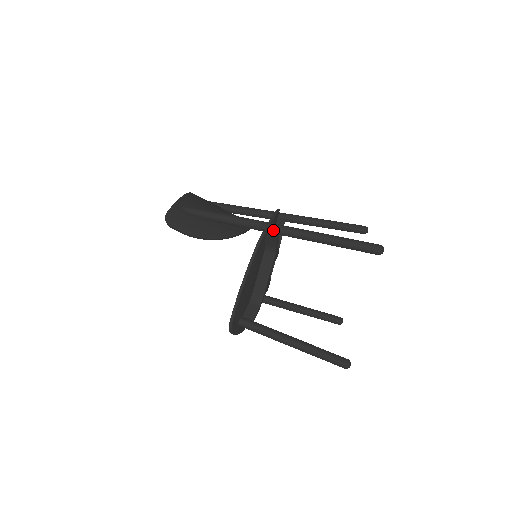
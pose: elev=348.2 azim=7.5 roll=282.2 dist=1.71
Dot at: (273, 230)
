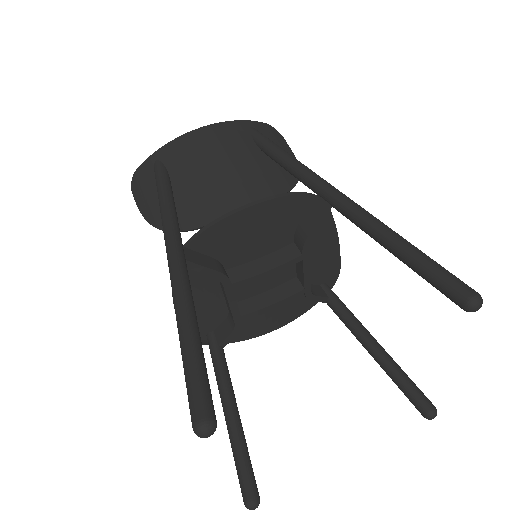
Dot at: occluded
